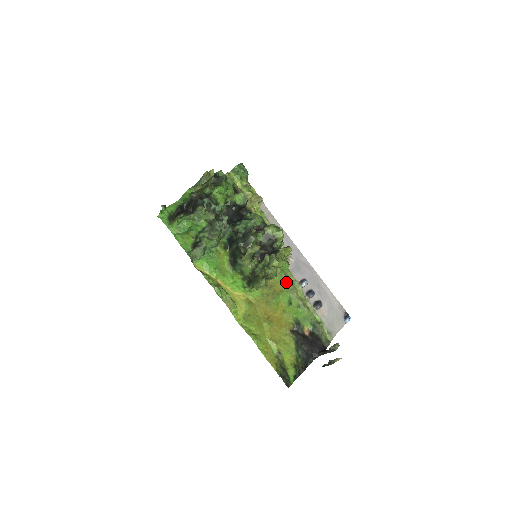
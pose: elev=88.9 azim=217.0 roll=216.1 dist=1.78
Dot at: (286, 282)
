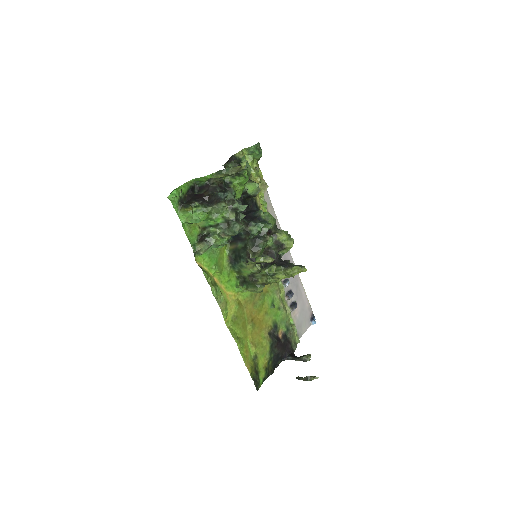
Dot at: occluded
